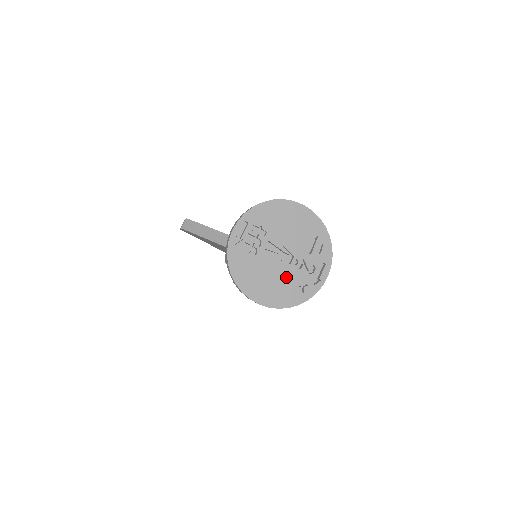
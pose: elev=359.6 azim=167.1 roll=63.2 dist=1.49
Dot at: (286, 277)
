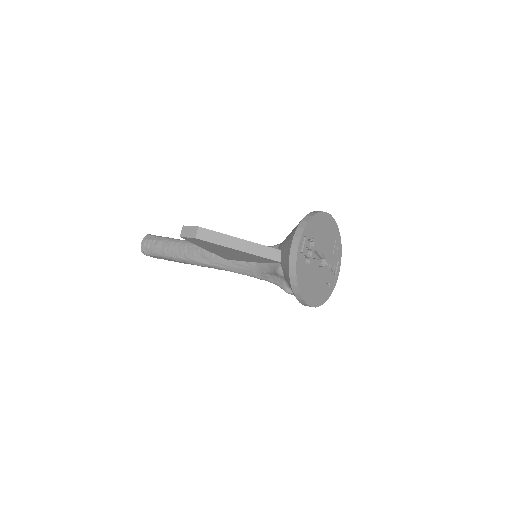
Dot at: (323, 278)
